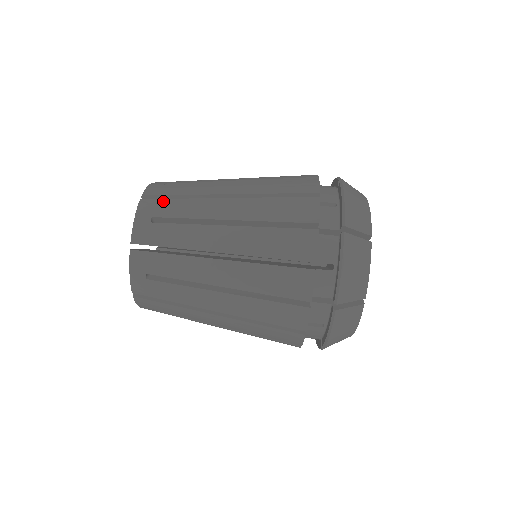
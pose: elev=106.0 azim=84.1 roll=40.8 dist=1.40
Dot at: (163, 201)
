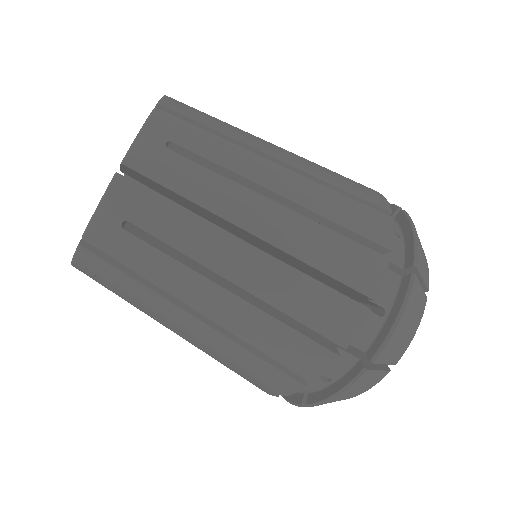
Dot at: (191, 126)
